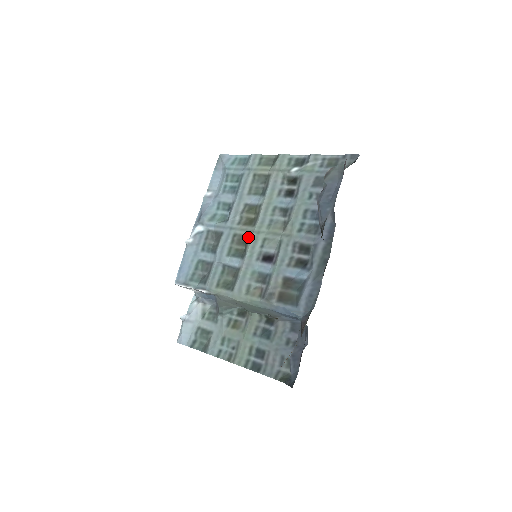
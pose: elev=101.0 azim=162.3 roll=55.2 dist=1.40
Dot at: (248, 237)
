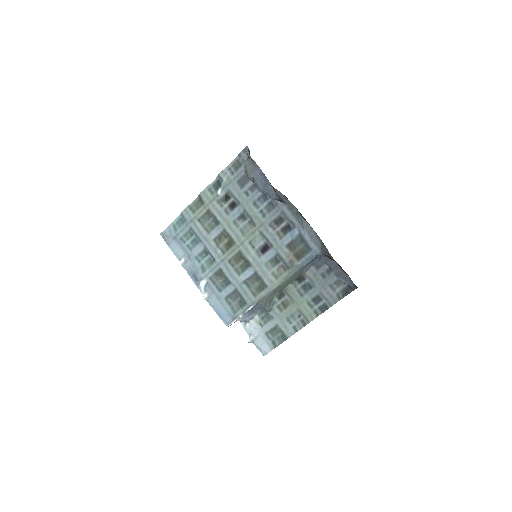
Dot at: (239, 253)
